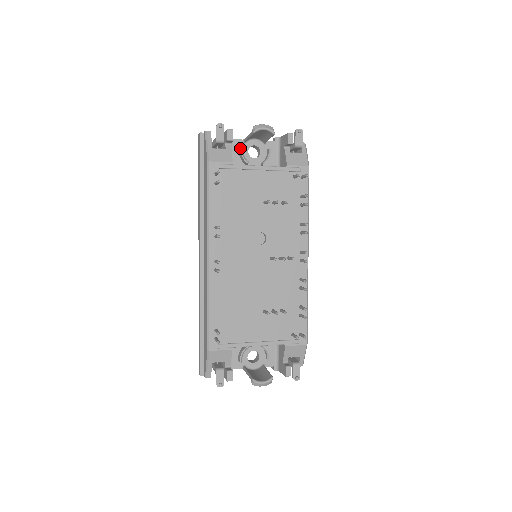
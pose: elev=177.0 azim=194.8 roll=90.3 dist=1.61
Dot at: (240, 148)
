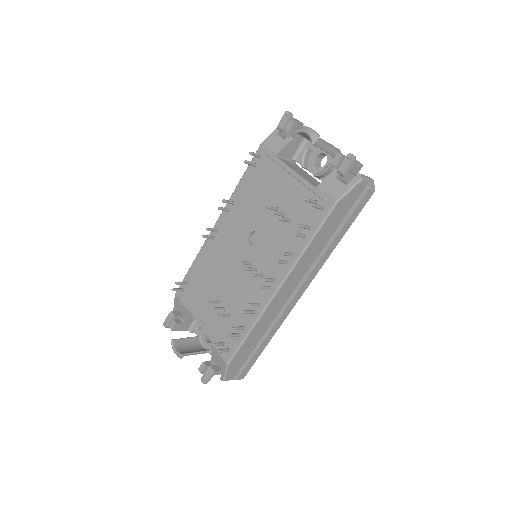
Dot at: (306, 148)
